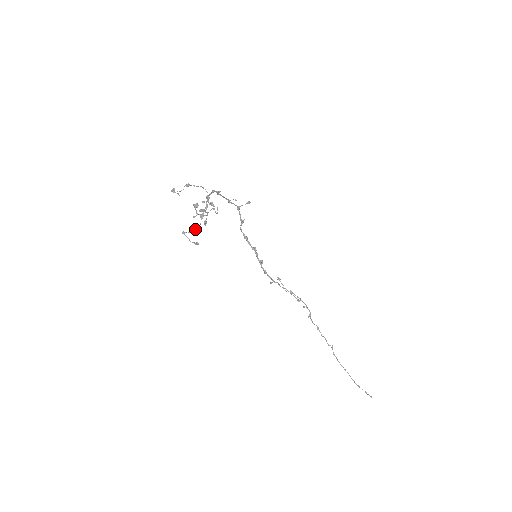
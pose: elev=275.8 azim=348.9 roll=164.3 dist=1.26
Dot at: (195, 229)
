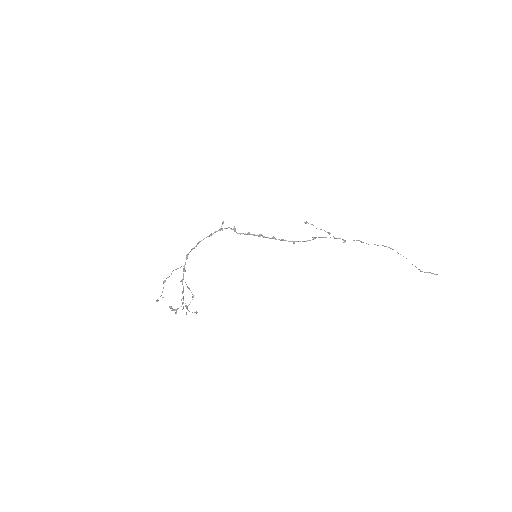
Dot at: occluded
